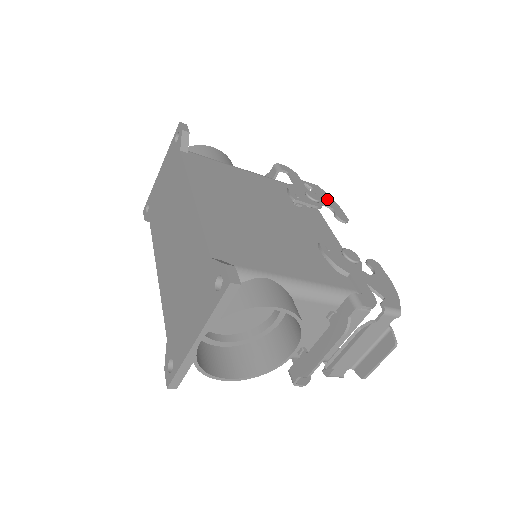
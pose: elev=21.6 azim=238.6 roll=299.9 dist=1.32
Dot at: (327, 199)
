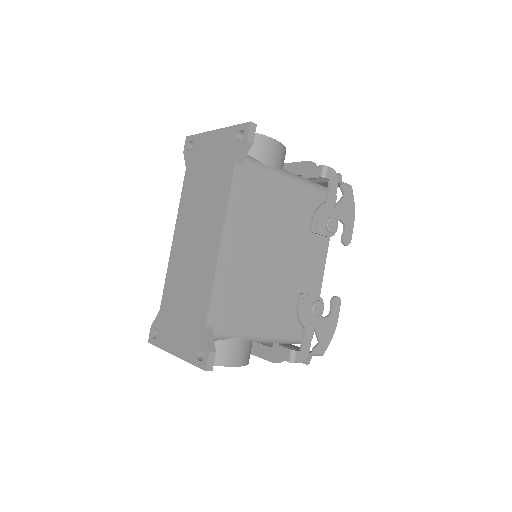
Dot at: (349, 212)
